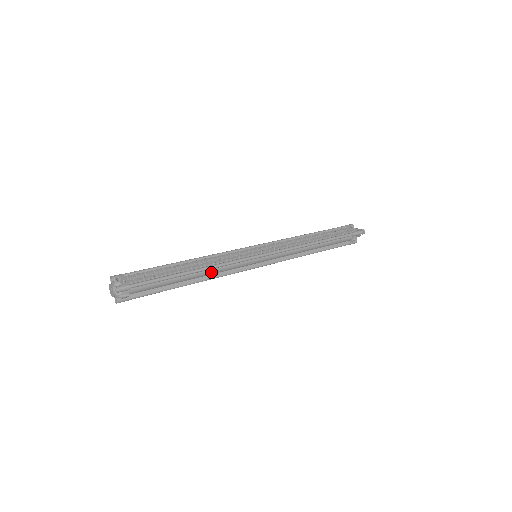
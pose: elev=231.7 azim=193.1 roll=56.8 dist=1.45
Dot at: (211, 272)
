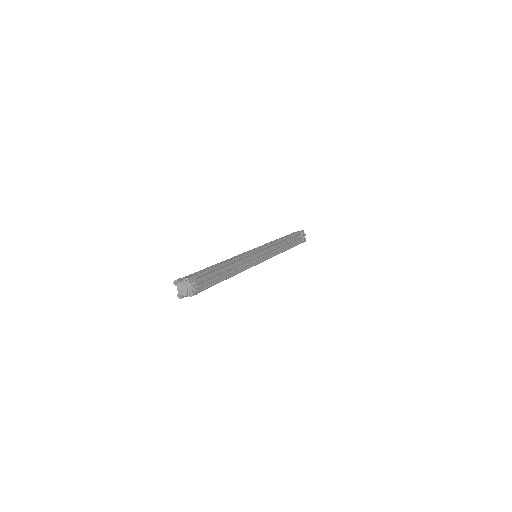
Dot at: occluded
